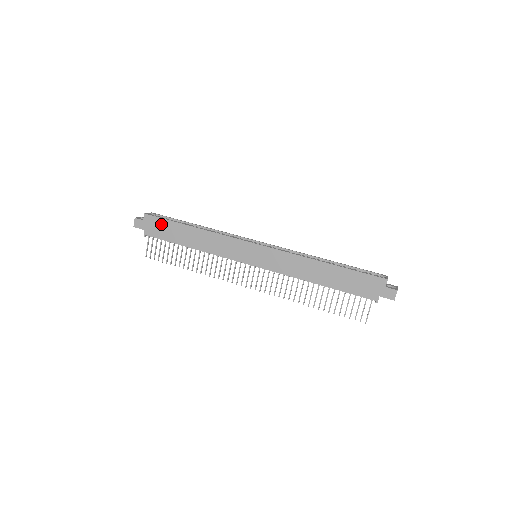
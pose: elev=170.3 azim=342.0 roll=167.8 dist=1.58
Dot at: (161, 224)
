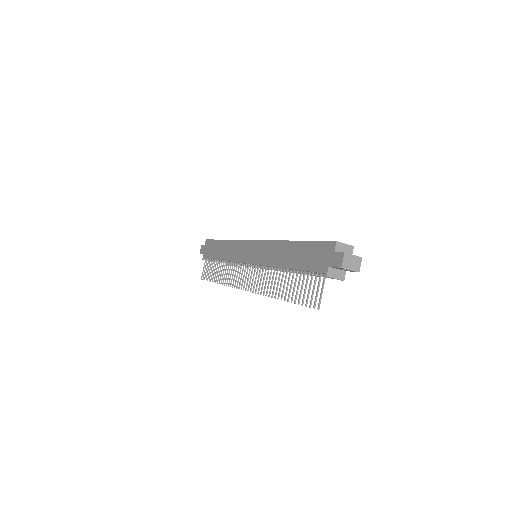
Dot at: (211, 245)
